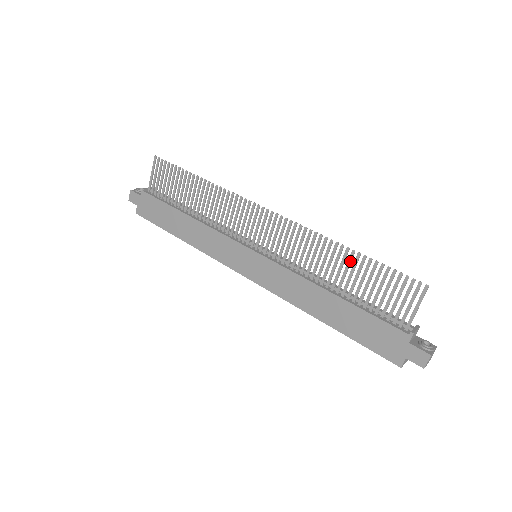
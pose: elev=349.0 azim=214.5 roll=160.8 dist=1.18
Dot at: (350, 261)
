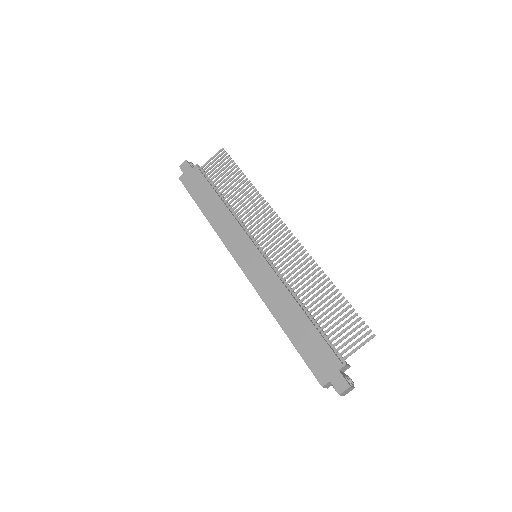
Dot at: (328, 292)
